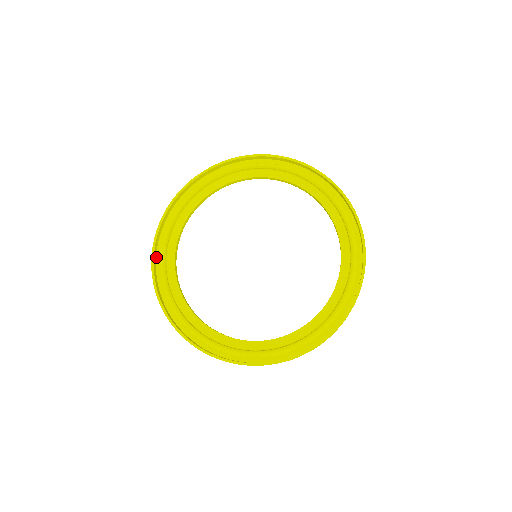
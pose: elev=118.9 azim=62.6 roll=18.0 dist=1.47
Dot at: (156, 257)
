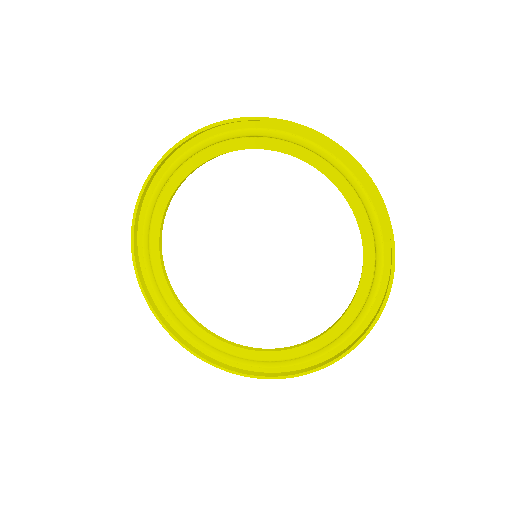
Dot at: (137, 245)
